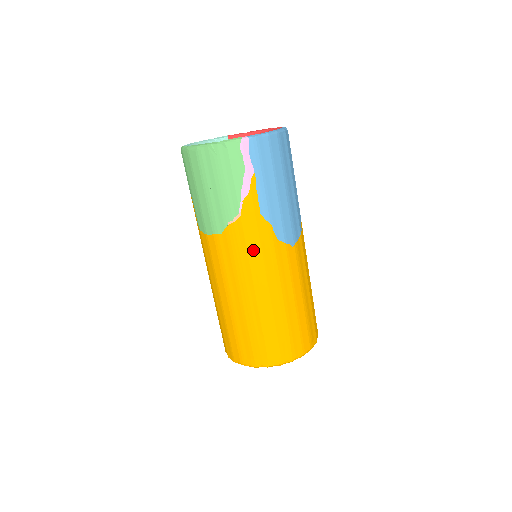
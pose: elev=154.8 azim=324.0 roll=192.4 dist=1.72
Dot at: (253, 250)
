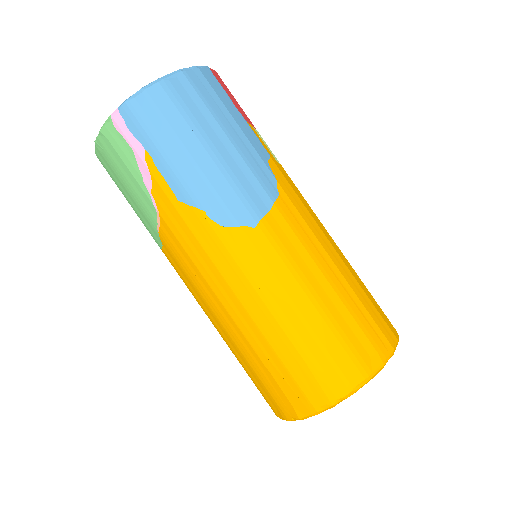
Dot at: (195, 254)
